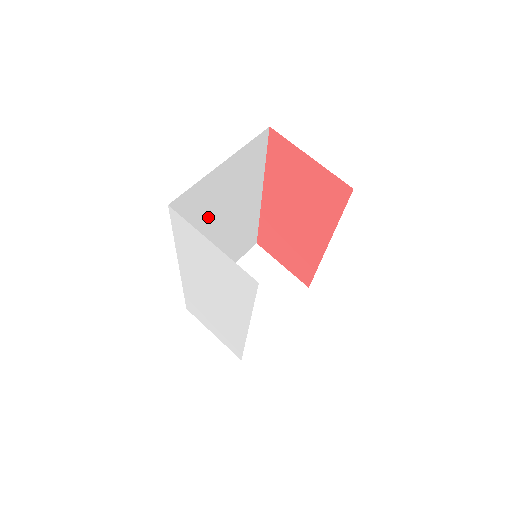
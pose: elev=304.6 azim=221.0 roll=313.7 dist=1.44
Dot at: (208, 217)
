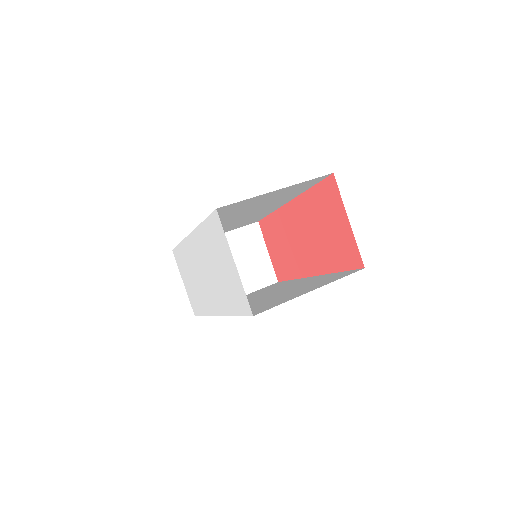
Dot at: (238, 212)
